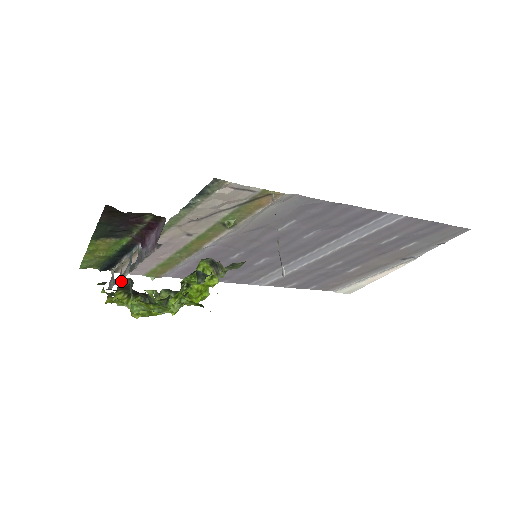
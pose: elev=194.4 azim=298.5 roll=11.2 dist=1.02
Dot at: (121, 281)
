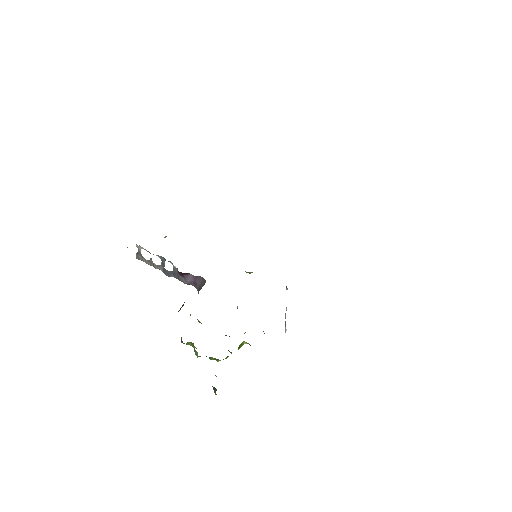
Dot at: occluded
